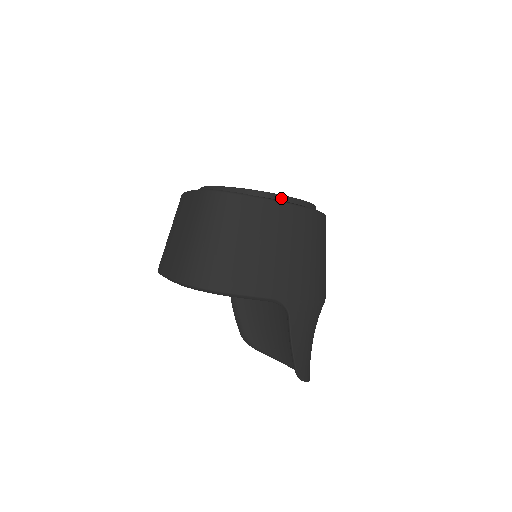
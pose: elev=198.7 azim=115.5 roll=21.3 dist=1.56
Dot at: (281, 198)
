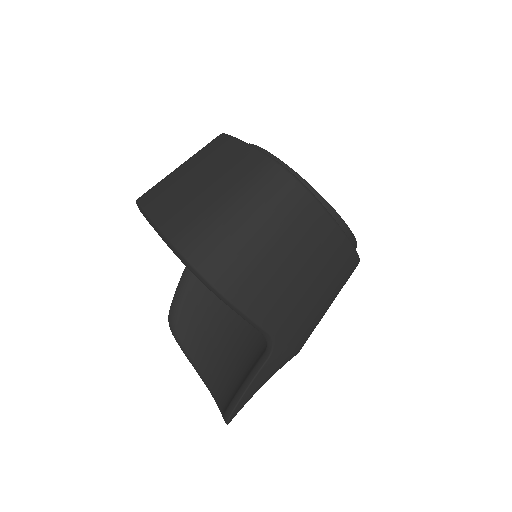
Dot at: (343, 226)
